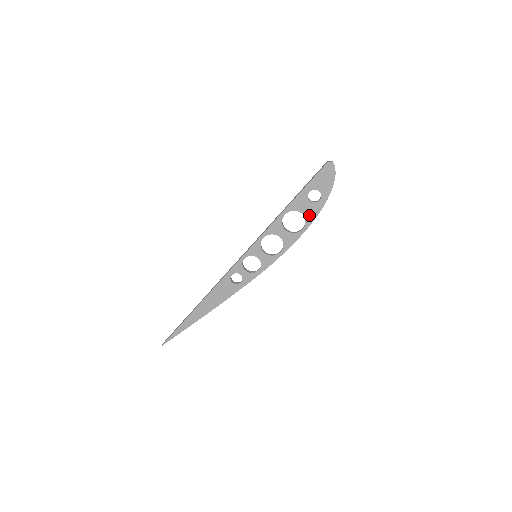
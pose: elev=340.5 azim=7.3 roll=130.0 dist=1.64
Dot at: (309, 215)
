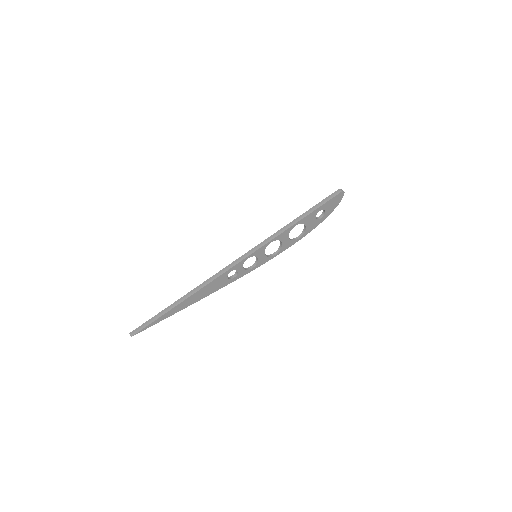
Dot at: (309, 228)
